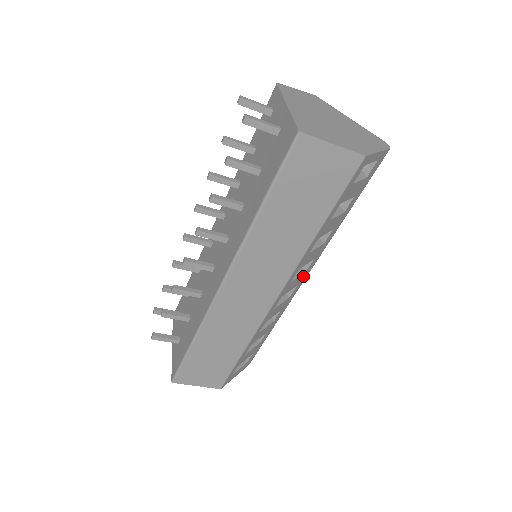
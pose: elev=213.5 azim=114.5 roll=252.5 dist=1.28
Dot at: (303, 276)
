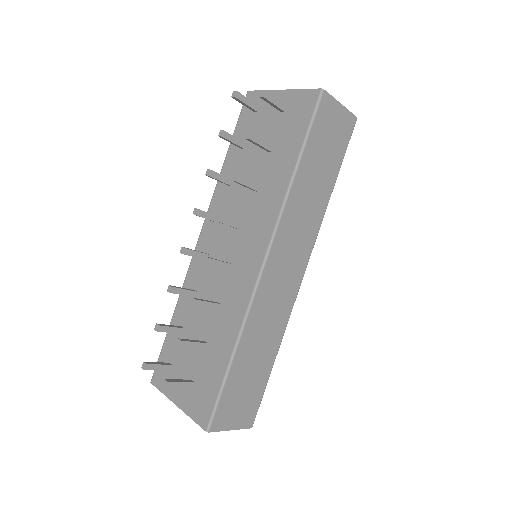
Dot at: occluded
